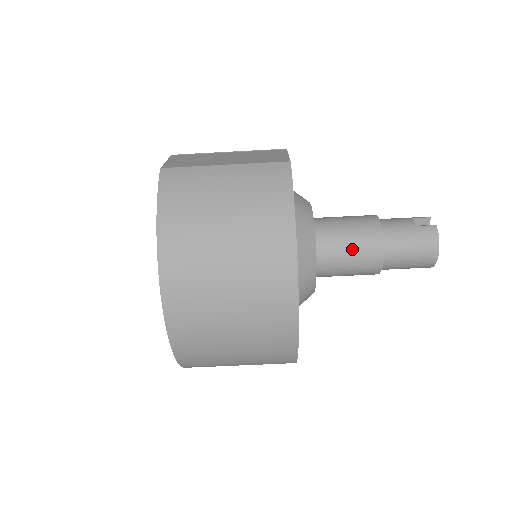
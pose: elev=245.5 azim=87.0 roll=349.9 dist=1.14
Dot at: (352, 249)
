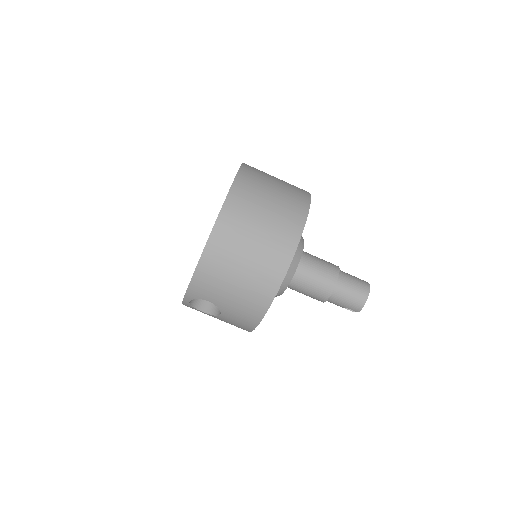
Dot at: (321, 267)
